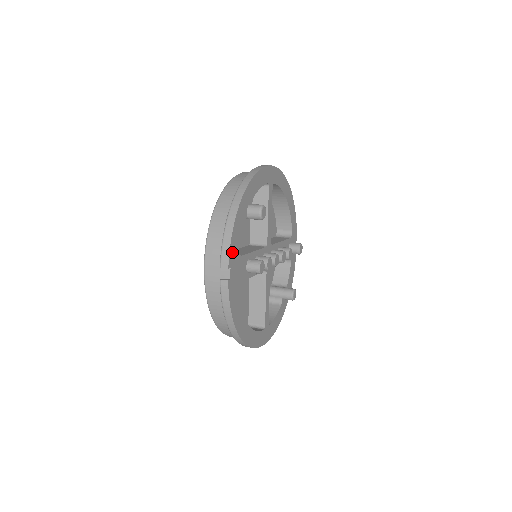
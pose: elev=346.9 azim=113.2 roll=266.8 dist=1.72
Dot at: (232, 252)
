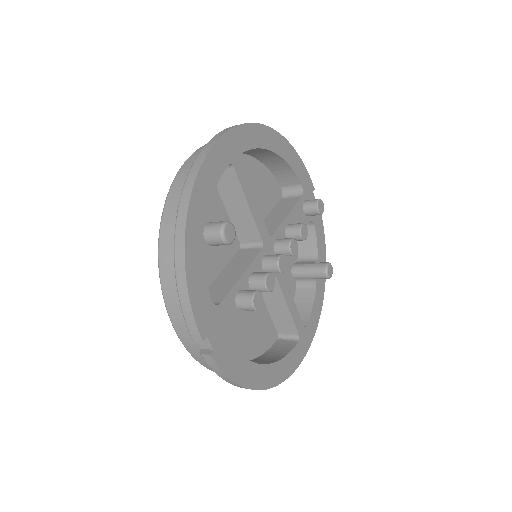
Dot at: (200, 316)
